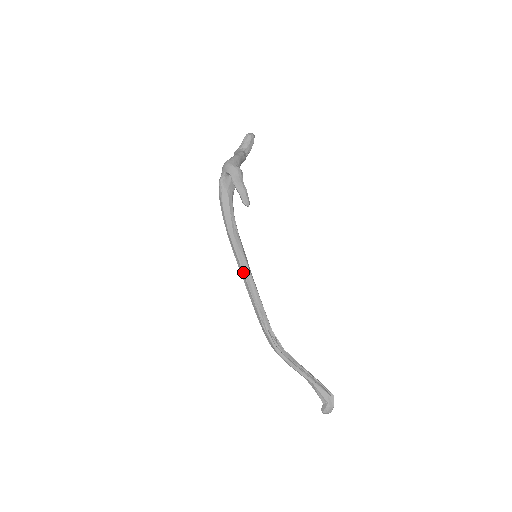
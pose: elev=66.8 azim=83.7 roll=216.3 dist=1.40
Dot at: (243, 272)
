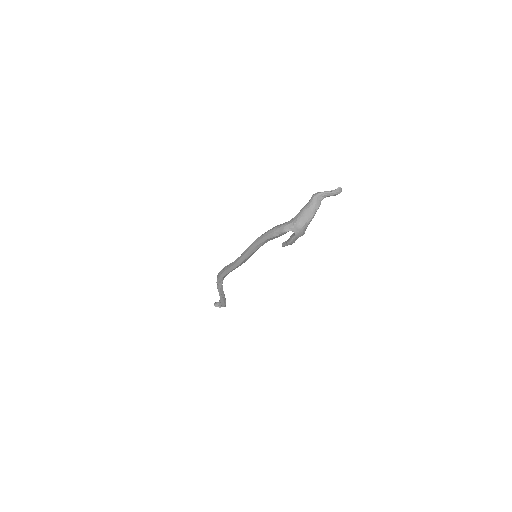
Dot at: (240, 263)
